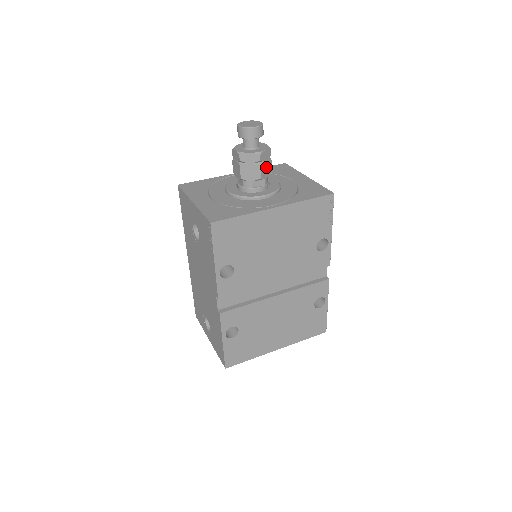
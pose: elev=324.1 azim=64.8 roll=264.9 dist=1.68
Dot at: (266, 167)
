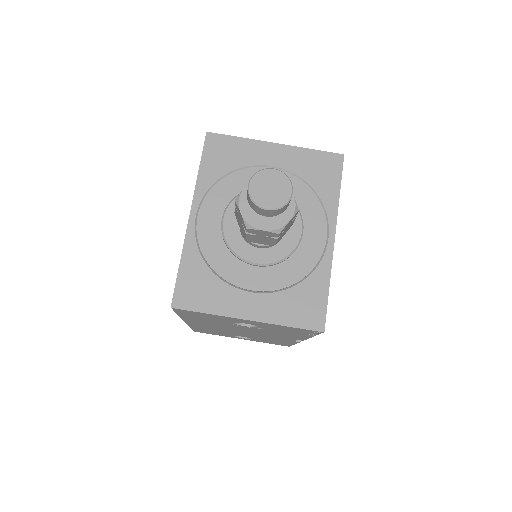
Dot at: occluded
